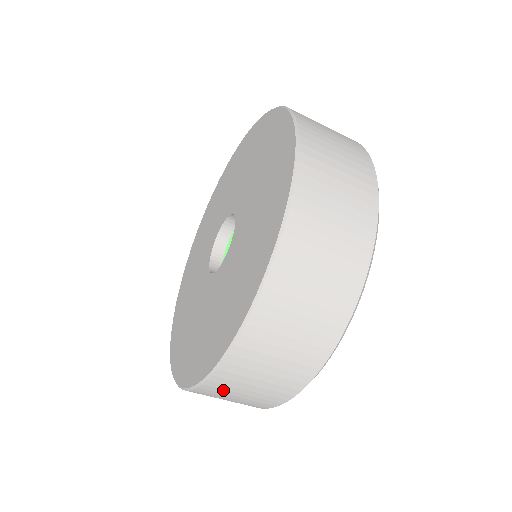
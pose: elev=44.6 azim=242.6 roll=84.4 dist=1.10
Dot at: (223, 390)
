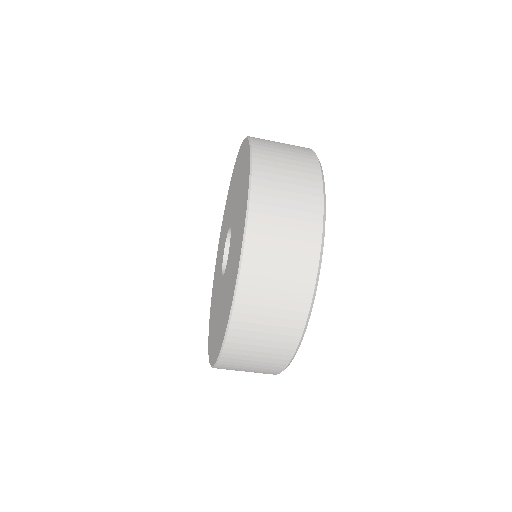
Dot at: occluded
